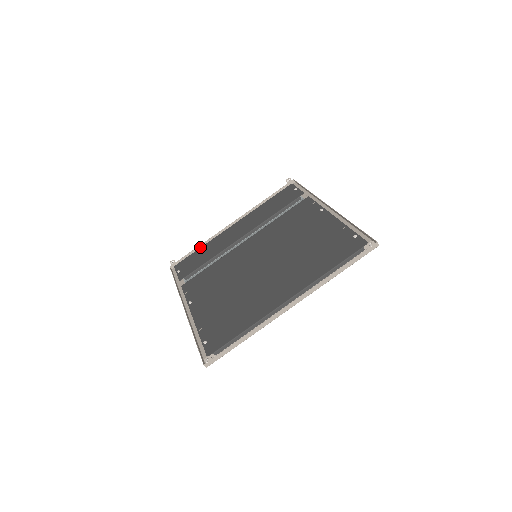
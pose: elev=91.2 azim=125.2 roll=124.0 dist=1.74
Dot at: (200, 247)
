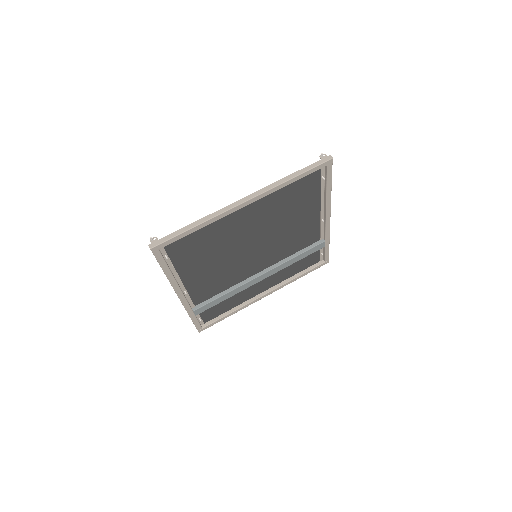
Dot at: (230, 314)
